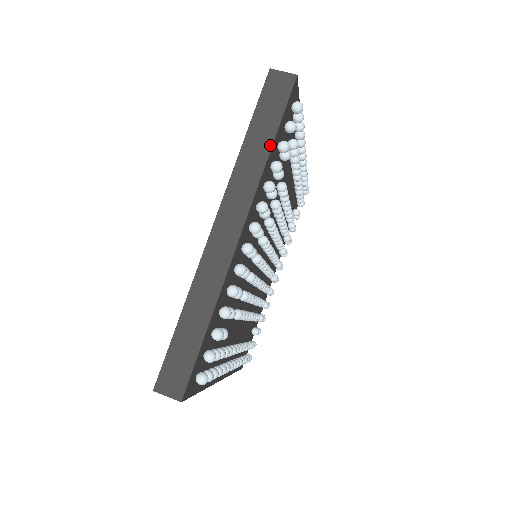
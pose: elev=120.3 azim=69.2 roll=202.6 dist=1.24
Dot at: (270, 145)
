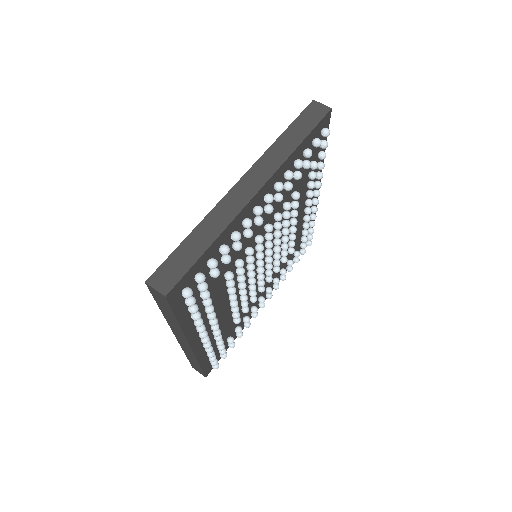
Dot at: (299, 143)
